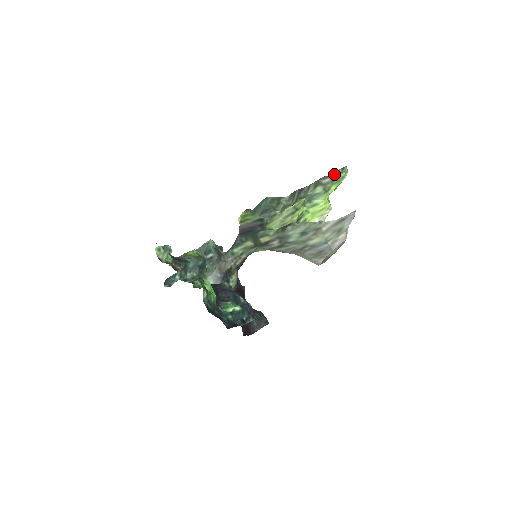
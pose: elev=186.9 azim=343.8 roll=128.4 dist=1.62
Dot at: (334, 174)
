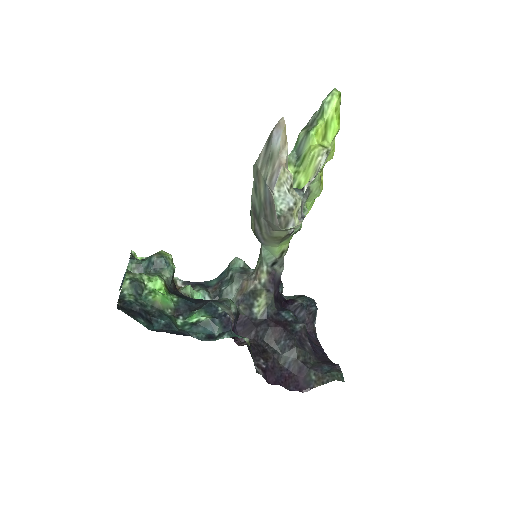
Dot at: occluded
